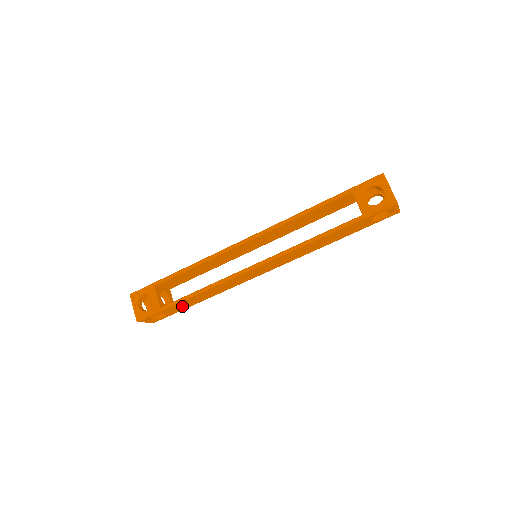
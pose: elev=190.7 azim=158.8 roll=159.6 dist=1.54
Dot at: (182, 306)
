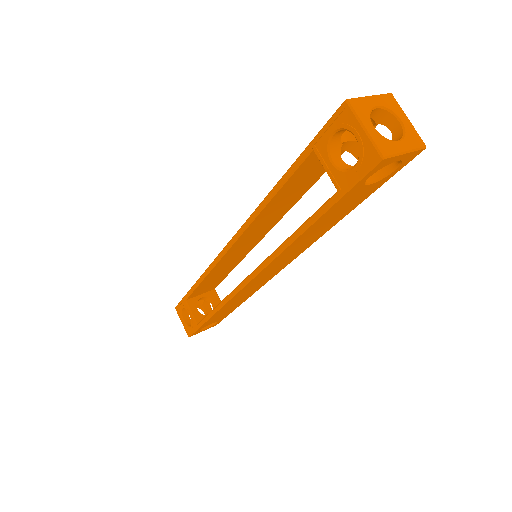
Dot at: (221, 315)
